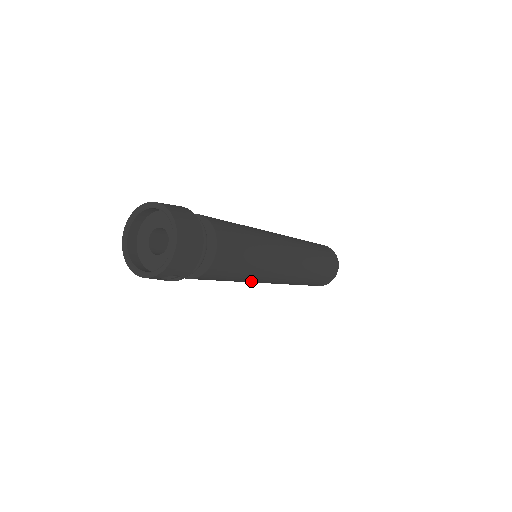
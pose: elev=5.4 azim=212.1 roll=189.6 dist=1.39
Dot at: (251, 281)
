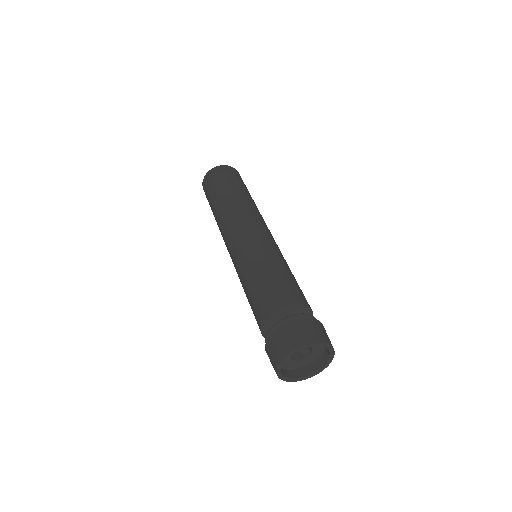
Dot at: occluded
